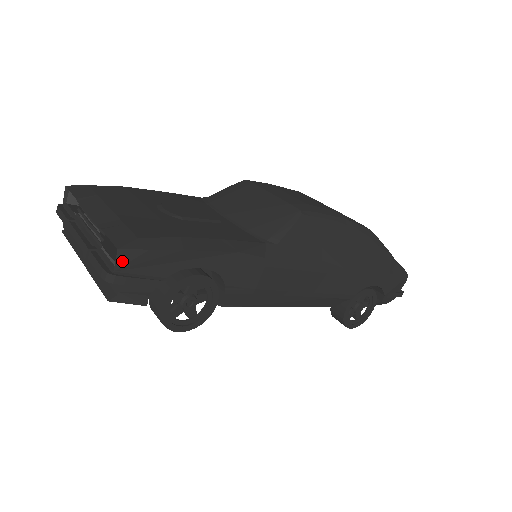
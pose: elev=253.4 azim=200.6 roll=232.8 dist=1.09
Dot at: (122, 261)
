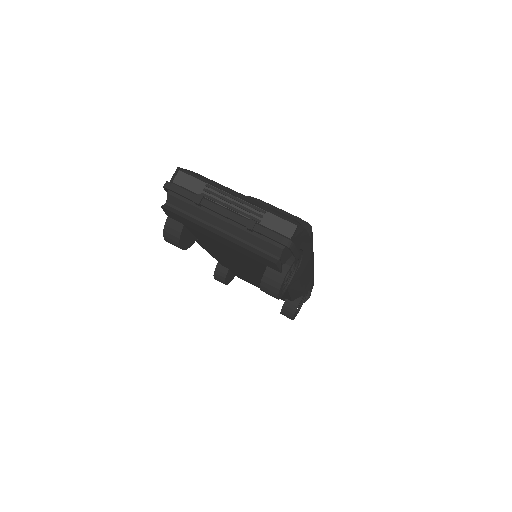
Dot at: (296, 233)
